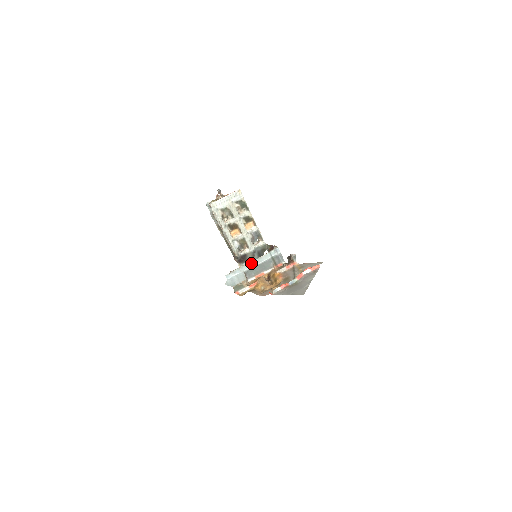
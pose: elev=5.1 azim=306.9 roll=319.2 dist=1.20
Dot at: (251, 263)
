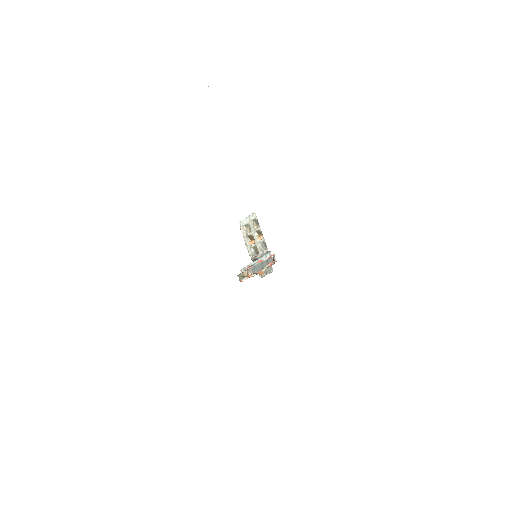
Dot at: (255, 262)
